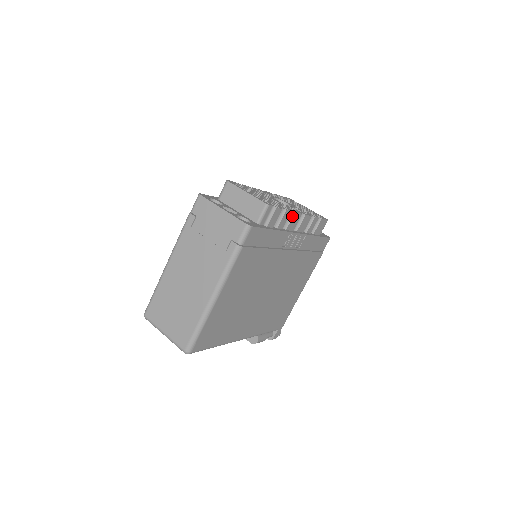
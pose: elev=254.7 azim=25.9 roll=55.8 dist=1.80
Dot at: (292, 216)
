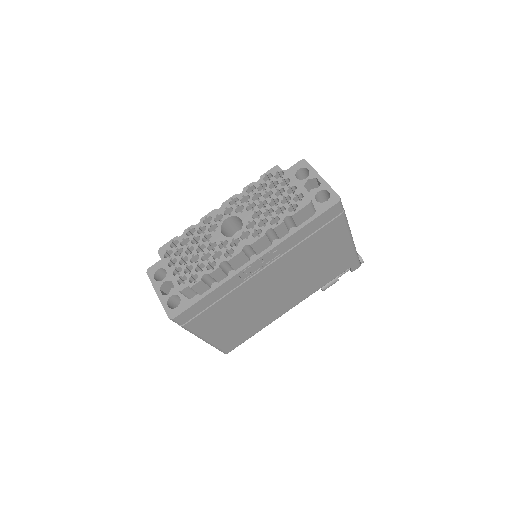
Dot at: (228, 263)
